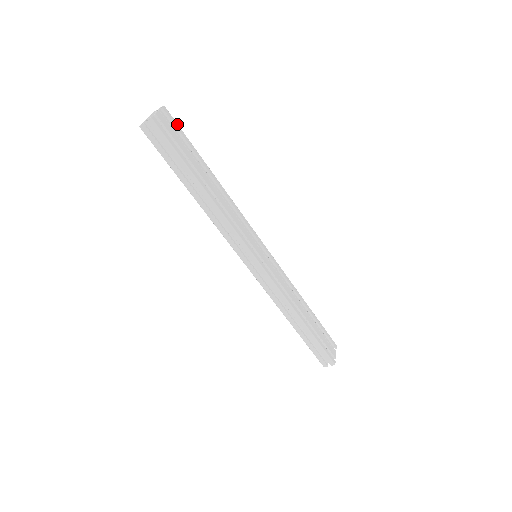
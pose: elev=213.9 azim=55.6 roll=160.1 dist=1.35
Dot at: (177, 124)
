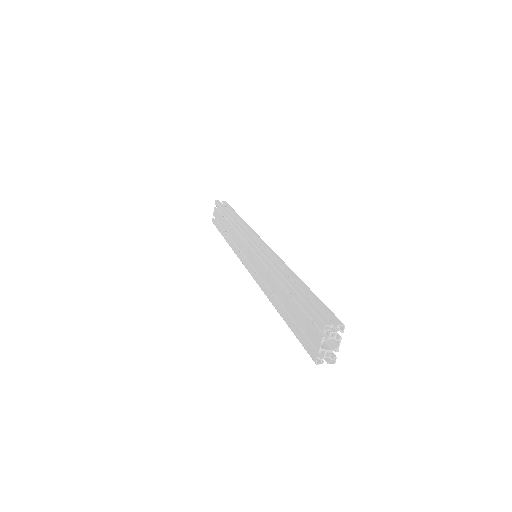
Dot at: (332, 313)
